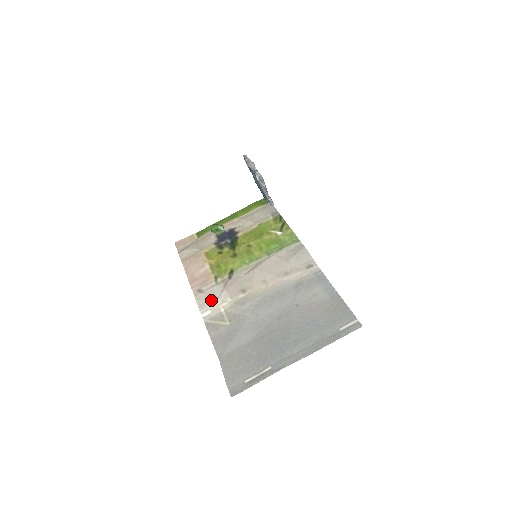
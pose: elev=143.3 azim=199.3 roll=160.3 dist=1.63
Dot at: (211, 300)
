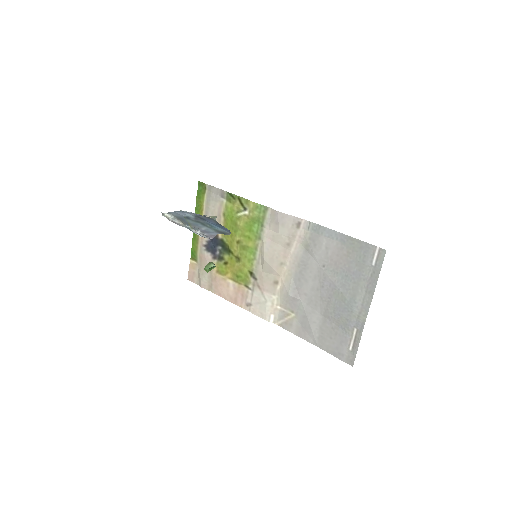
Dot at: (264, 307)
